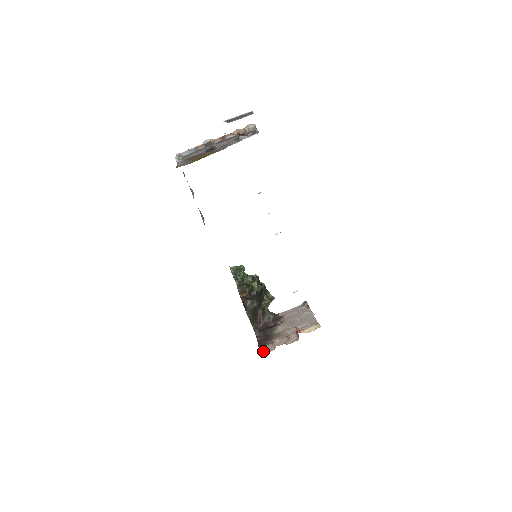
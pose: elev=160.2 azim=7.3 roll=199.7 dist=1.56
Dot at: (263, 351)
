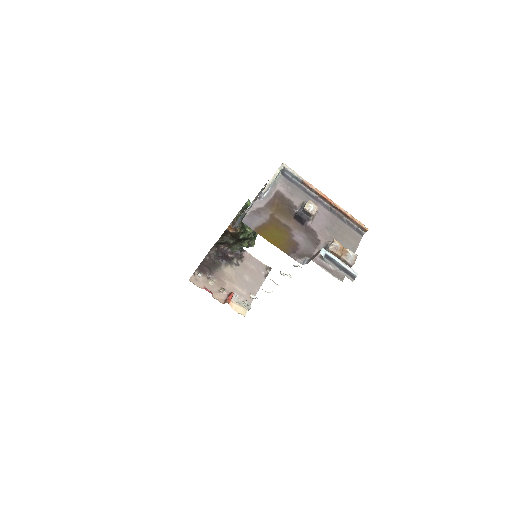
Dot at: (194, 278)
